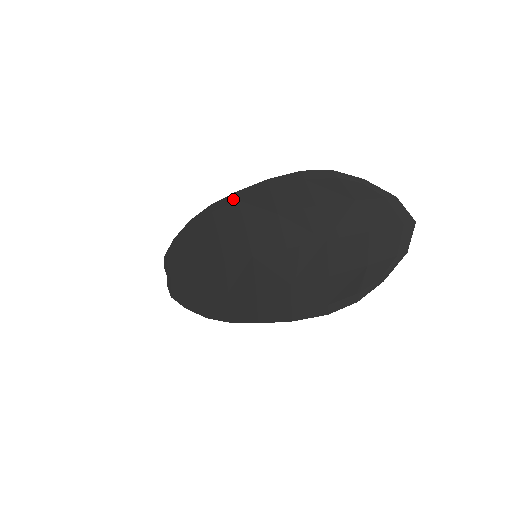
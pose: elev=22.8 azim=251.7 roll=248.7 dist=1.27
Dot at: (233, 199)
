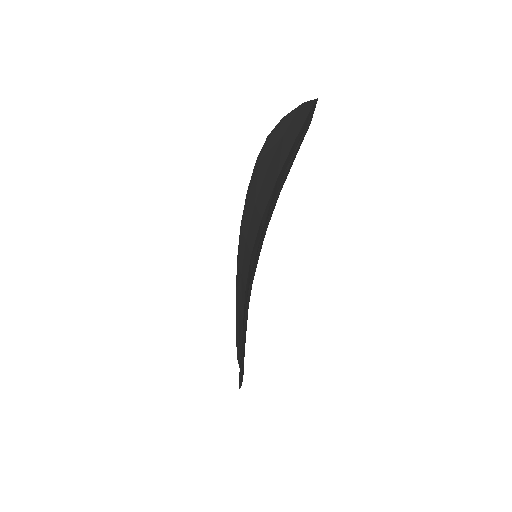
Dot at: (240, 234)
